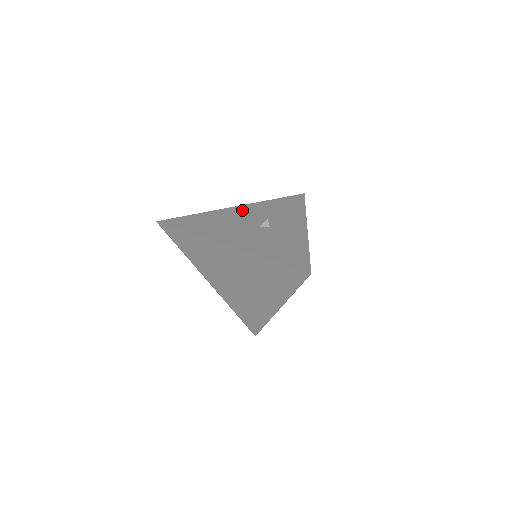
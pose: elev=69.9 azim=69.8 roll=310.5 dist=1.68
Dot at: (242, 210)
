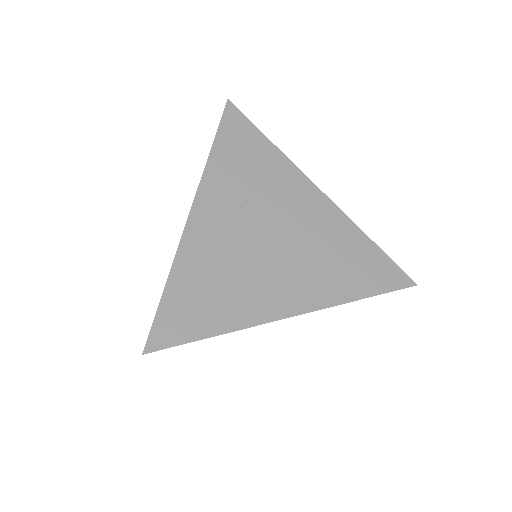
Dot at: occluded
